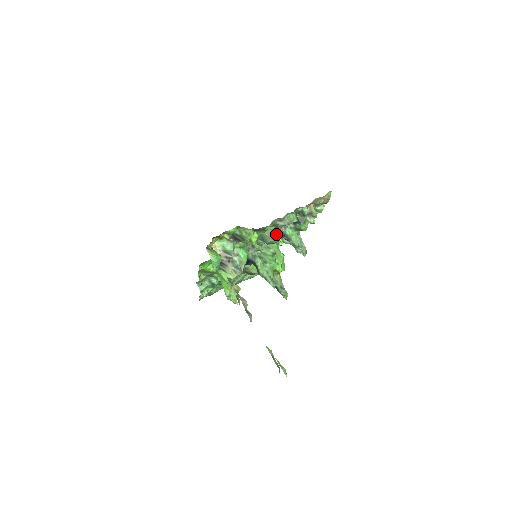
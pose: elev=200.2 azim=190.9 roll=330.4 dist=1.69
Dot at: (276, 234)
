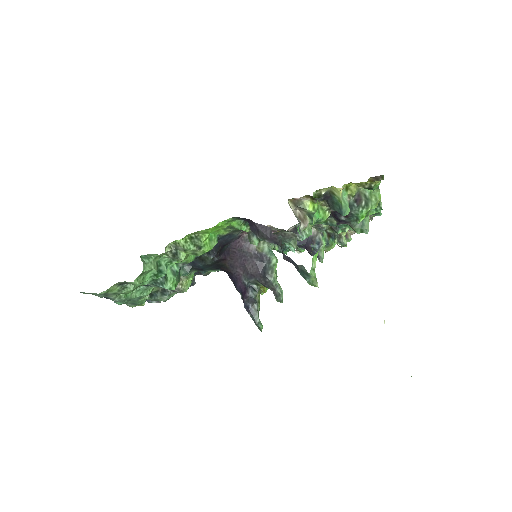
Dot at: occluded
